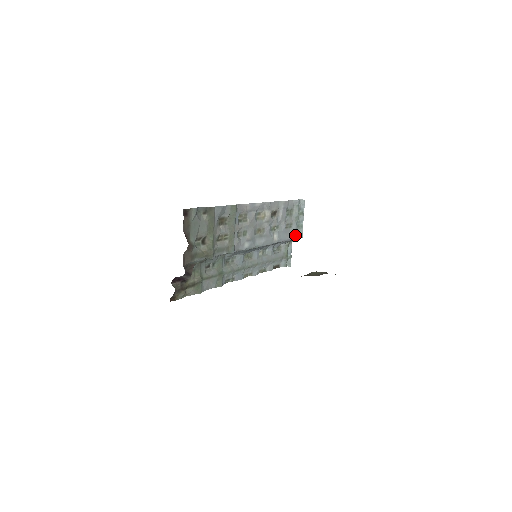
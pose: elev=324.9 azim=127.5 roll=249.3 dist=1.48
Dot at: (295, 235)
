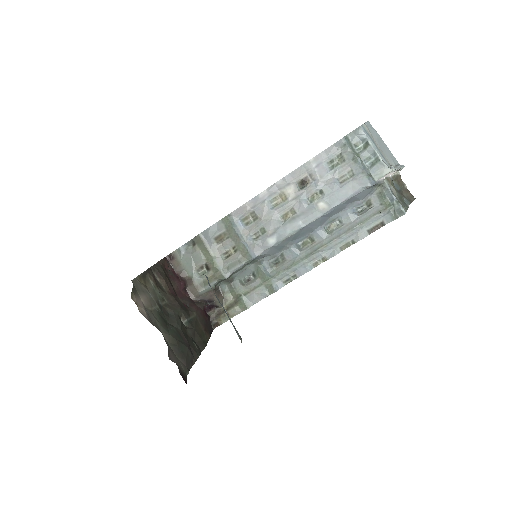
Dot at: (367, 179)
